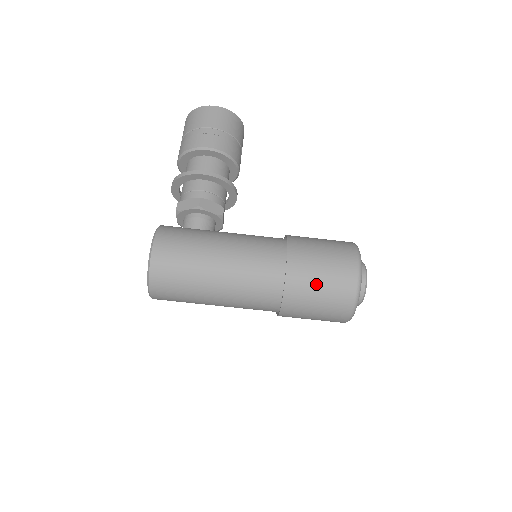
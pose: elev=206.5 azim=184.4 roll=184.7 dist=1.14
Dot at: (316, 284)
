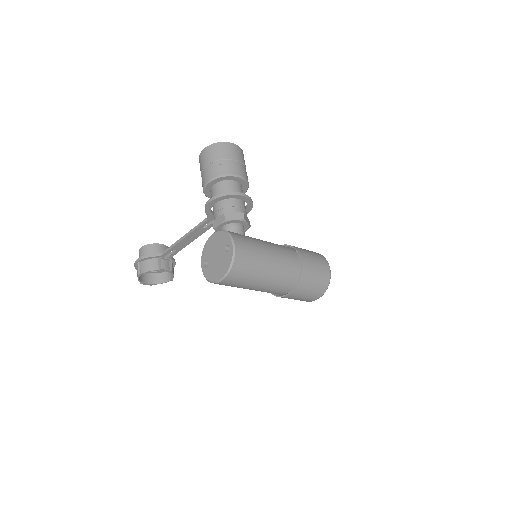
Dot at: (314, 277)
